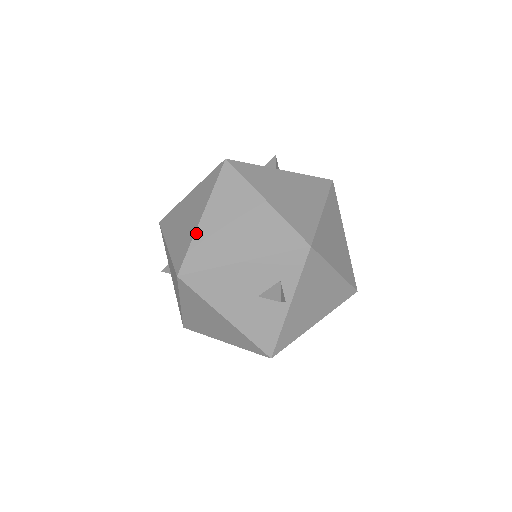
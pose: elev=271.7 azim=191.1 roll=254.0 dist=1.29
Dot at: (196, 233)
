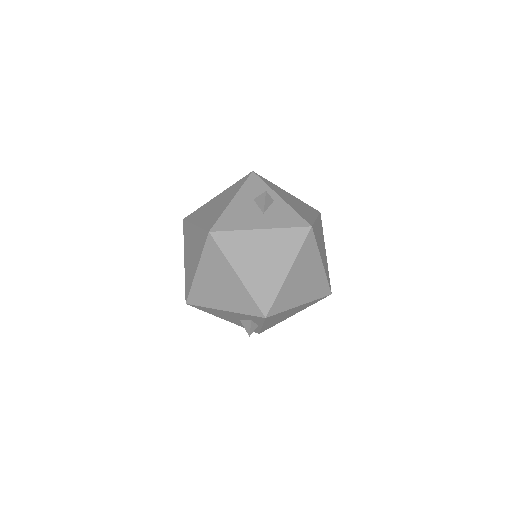
Dot at: (194, 281)
